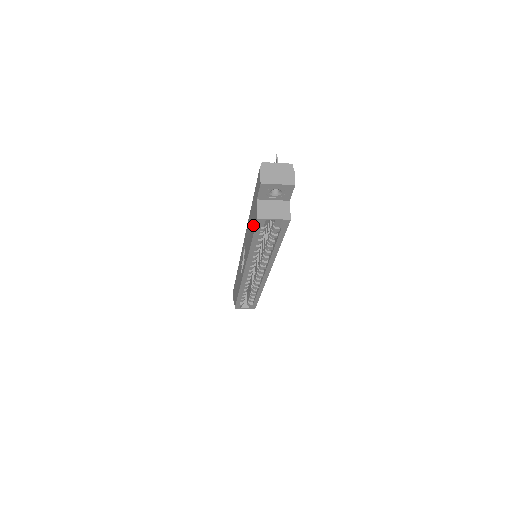
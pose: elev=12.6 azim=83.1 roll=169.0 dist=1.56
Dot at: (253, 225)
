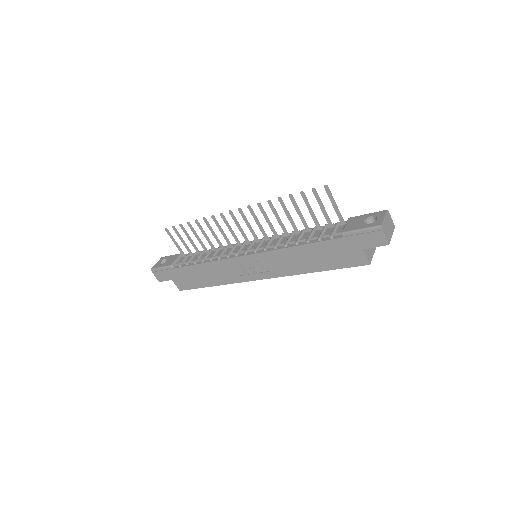
Dot at: (340, 262)
